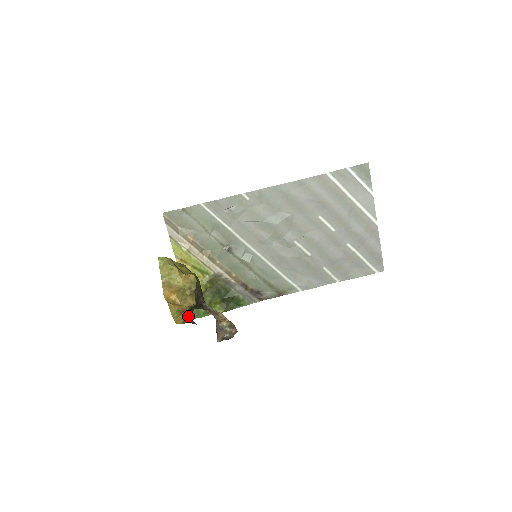
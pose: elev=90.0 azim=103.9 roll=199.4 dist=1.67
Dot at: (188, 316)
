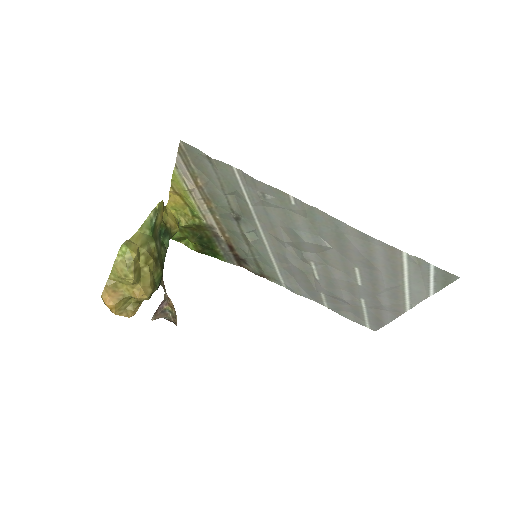
Dot at: occluded
